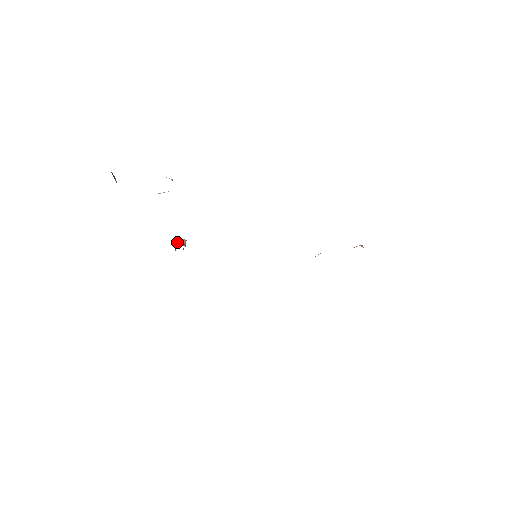
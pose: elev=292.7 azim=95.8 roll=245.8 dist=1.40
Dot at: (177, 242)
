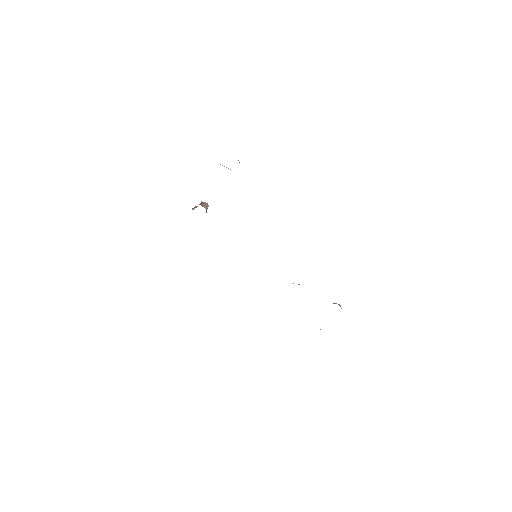
Dot at: (202, 204)
